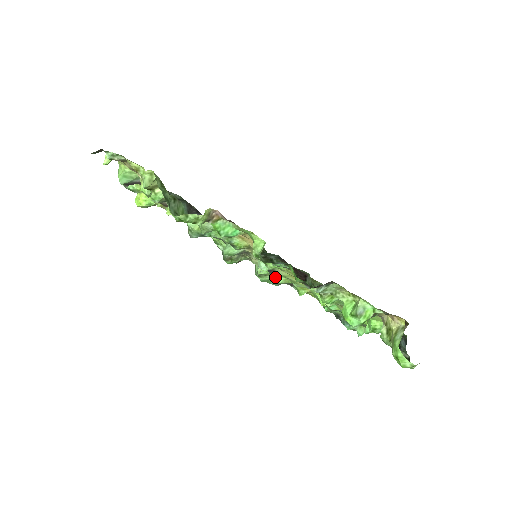
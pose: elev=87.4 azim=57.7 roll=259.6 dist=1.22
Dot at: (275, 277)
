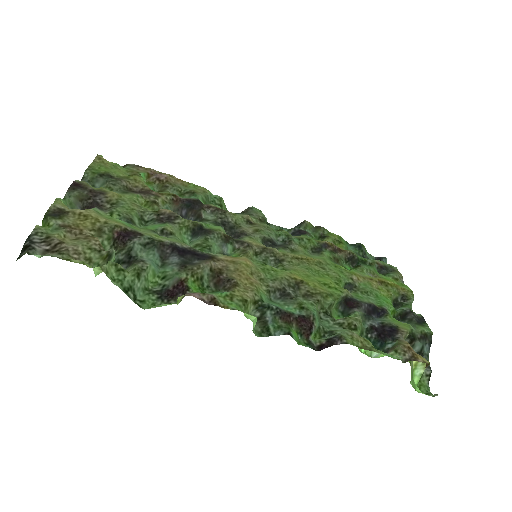
Dot at: occluded
